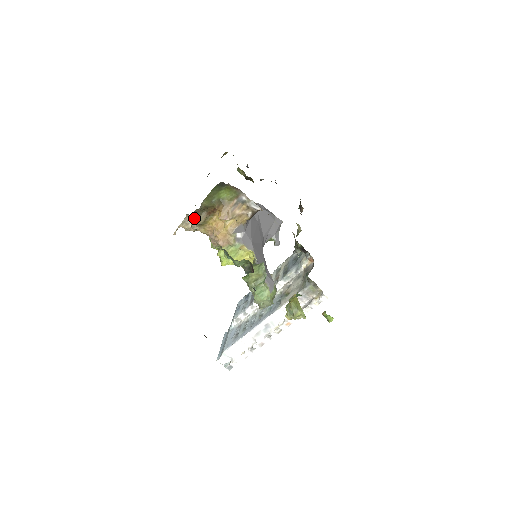
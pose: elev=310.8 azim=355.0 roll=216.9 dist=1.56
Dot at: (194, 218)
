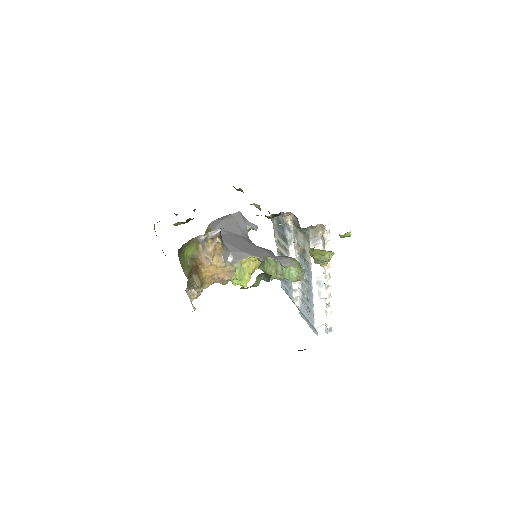
Dot at: (192, 287)
